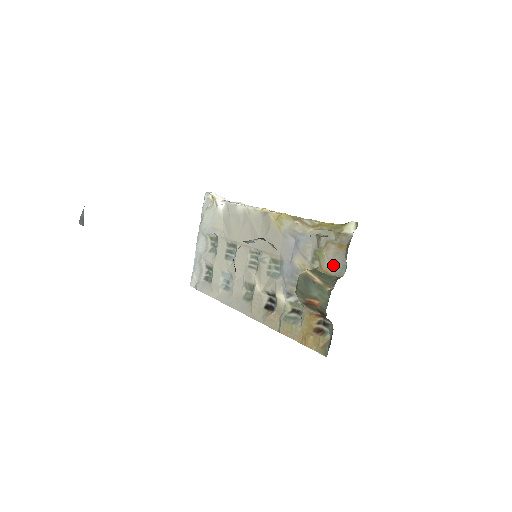
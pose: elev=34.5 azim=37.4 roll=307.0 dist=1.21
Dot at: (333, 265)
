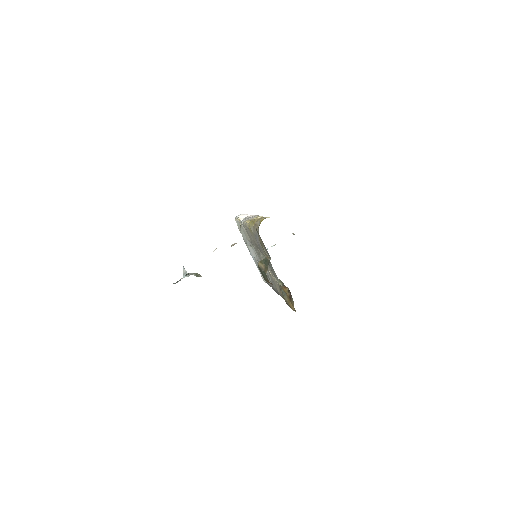
Dot at: (267, 252)
